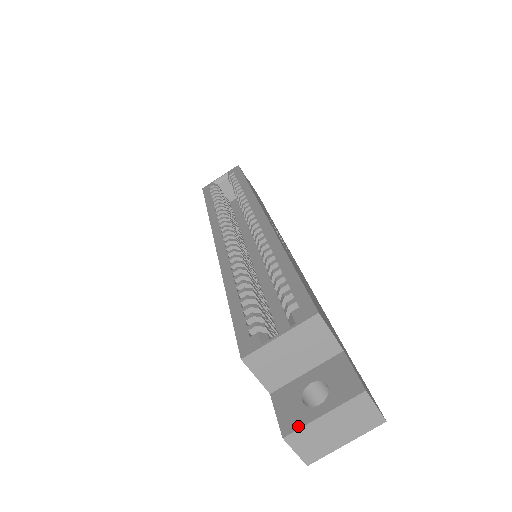
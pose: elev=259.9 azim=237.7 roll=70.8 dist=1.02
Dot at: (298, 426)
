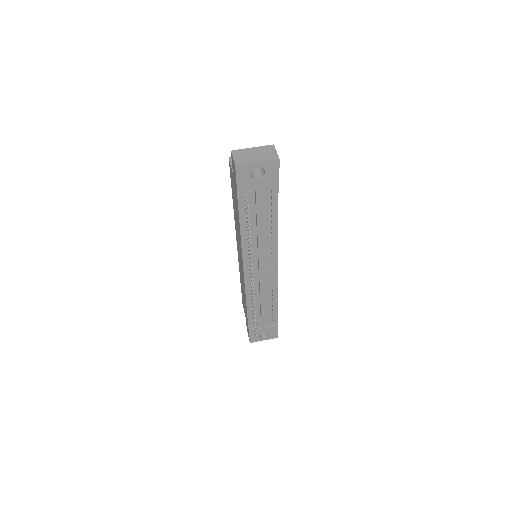
Dot at: (240, 150)
